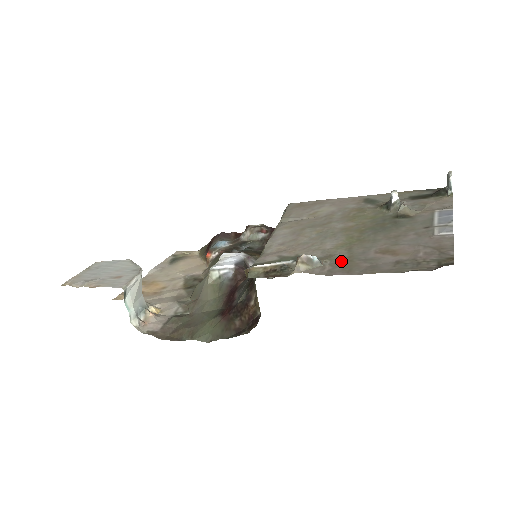
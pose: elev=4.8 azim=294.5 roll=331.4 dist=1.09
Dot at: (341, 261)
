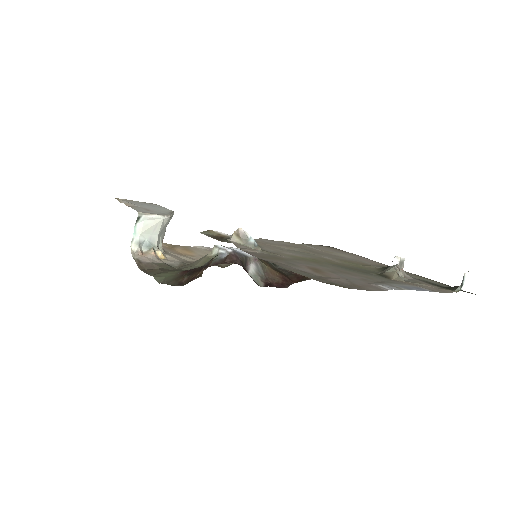
Dot at: (273, 256)
